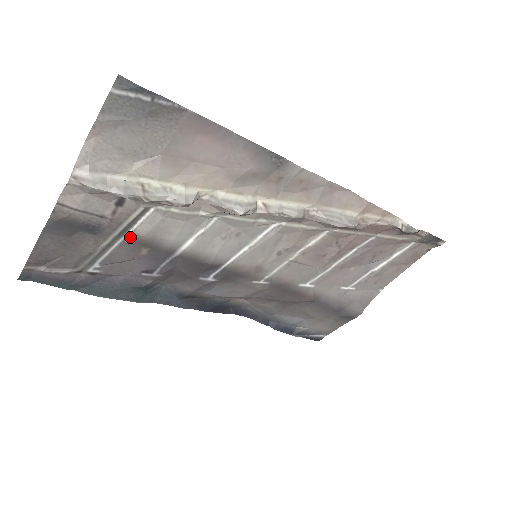
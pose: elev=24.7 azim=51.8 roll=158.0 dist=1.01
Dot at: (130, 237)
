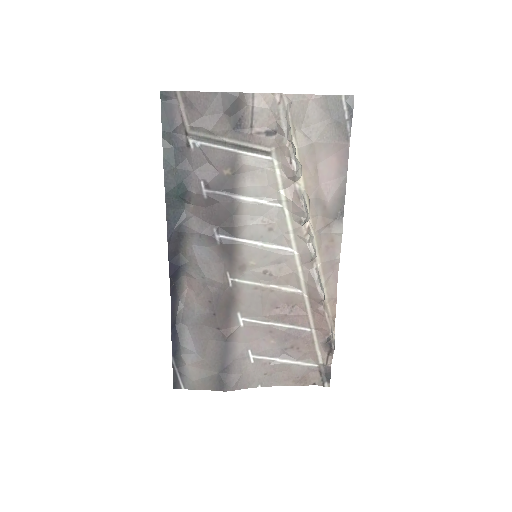
Dot at: (237, 155)
